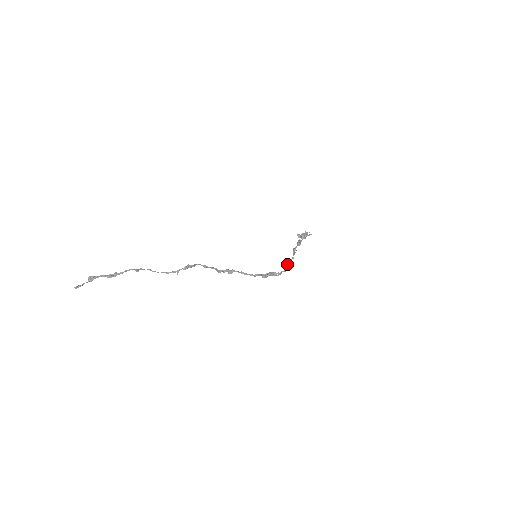
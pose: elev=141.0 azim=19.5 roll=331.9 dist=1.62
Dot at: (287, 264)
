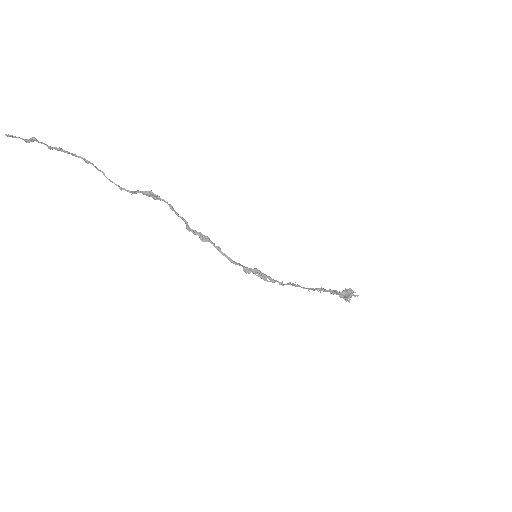
Dot at: (292, 283)
